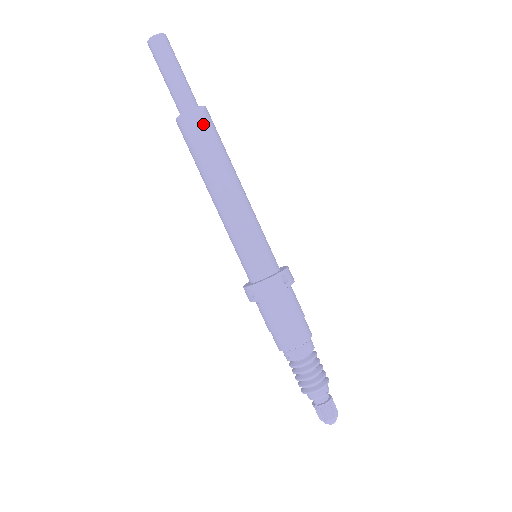
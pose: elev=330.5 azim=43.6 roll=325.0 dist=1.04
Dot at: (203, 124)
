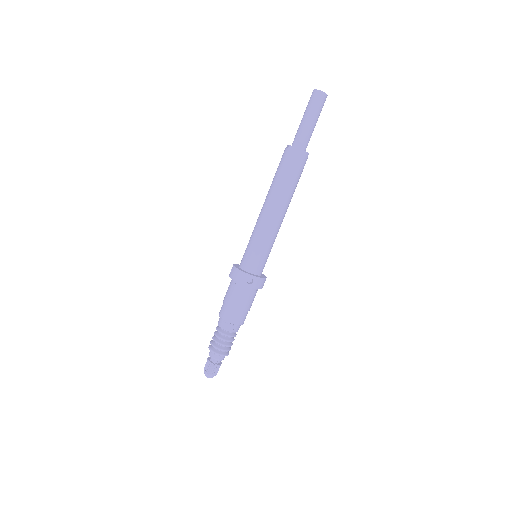
Dot at: occluded
